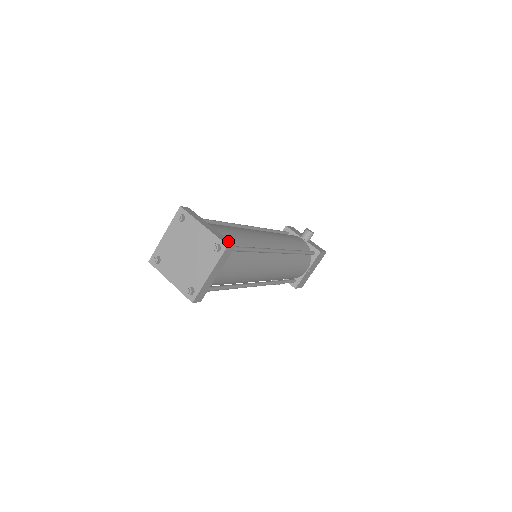
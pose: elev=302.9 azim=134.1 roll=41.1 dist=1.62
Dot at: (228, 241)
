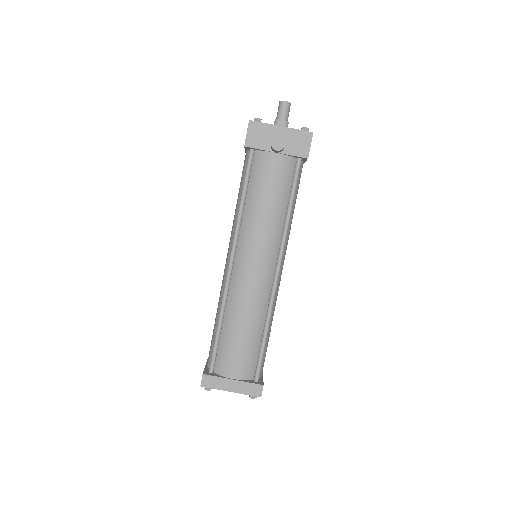
Dot at: (256, 387)
